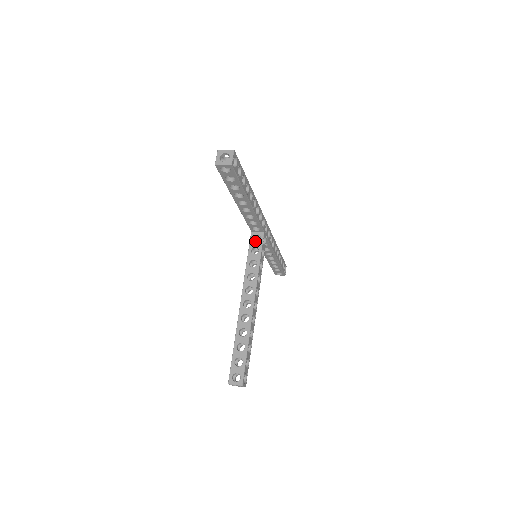
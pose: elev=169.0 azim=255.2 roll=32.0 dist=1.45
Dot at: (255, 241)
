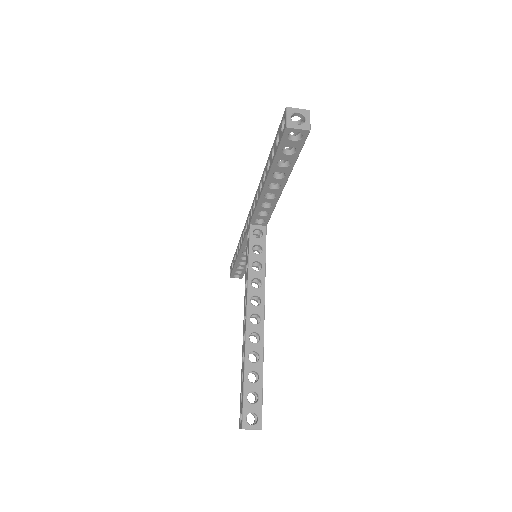
Dot at: occluded
